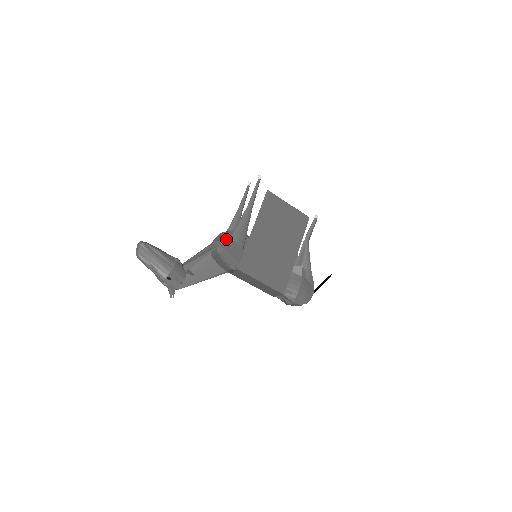
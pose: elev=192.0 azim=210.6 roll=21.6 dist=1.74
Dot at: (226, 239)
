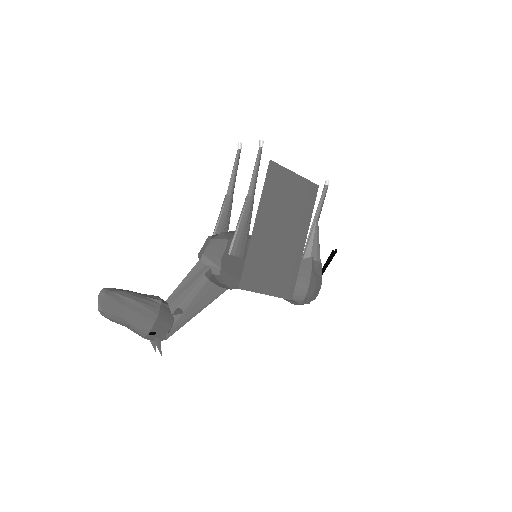
Dot at: (223, 254)
